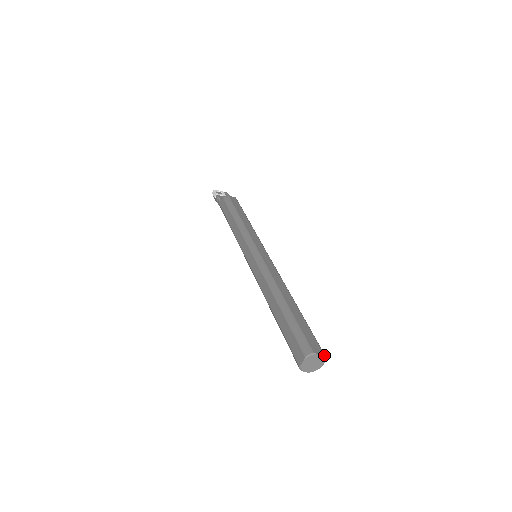
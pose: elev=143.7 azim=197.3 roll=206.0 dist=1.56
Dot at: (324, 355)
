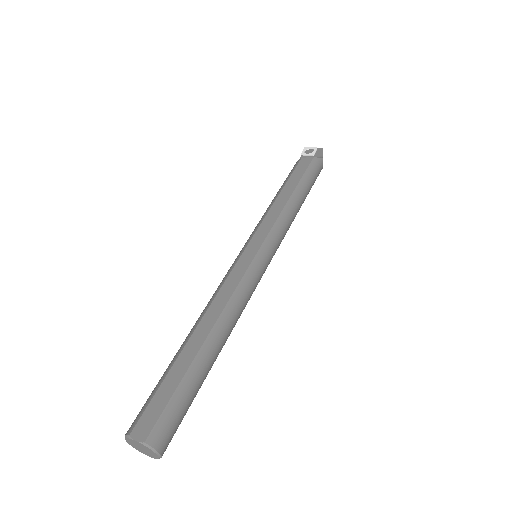
Dot at: (146, 444)
